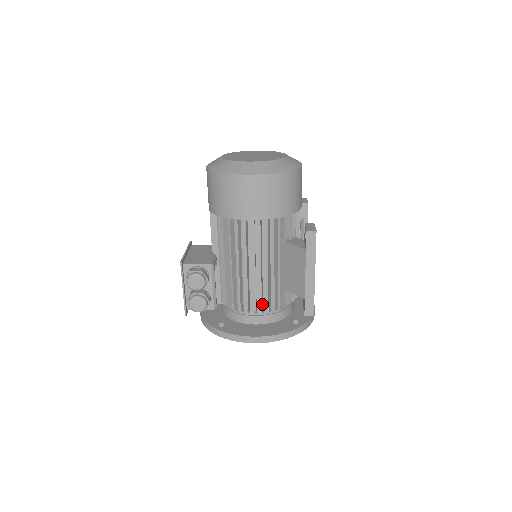
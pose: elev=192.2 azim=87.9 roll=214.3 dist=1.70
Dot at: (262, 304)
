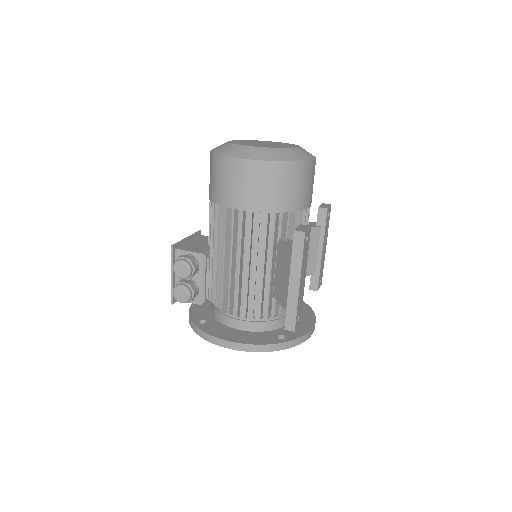
Dot at: (245, 307)
